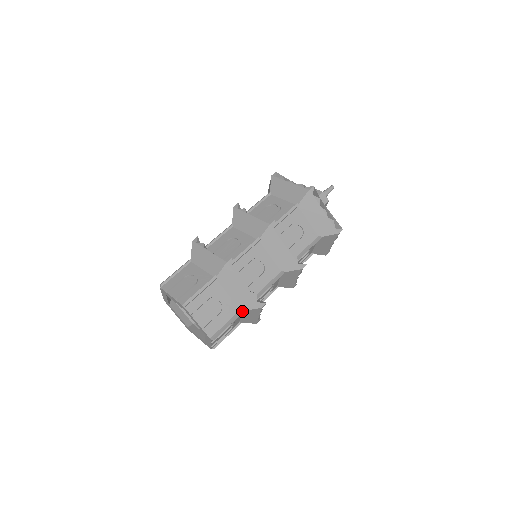
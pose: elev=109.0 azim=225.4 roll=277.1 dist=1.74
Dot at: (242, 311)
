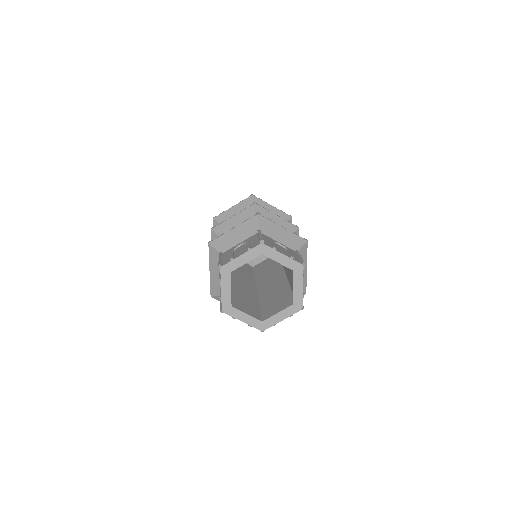
Dot at: (298, 251)
